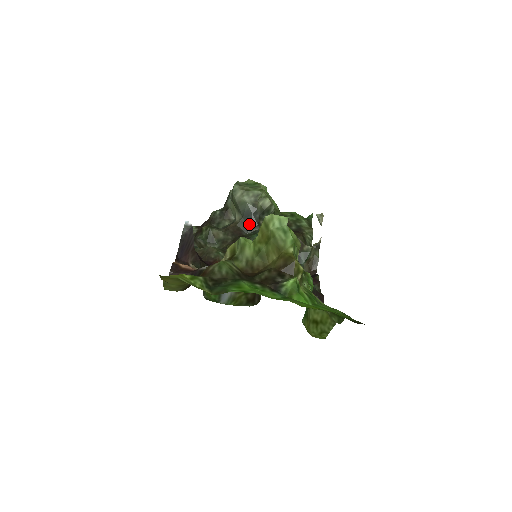
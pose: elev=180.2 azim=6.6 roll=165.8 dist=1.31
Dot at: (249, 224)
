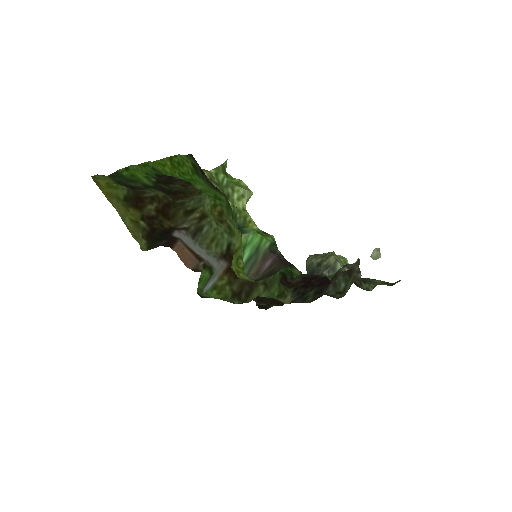
Dot at: occluded
